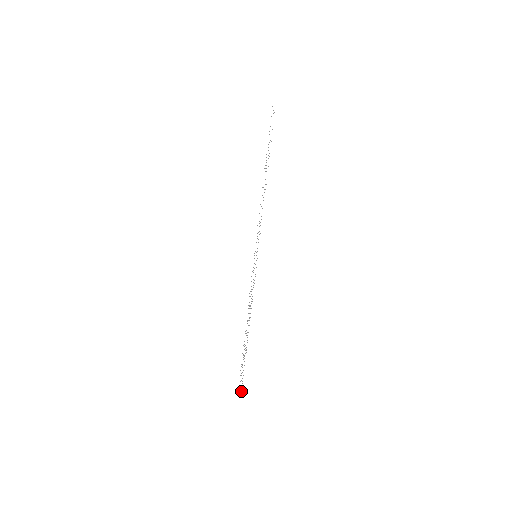
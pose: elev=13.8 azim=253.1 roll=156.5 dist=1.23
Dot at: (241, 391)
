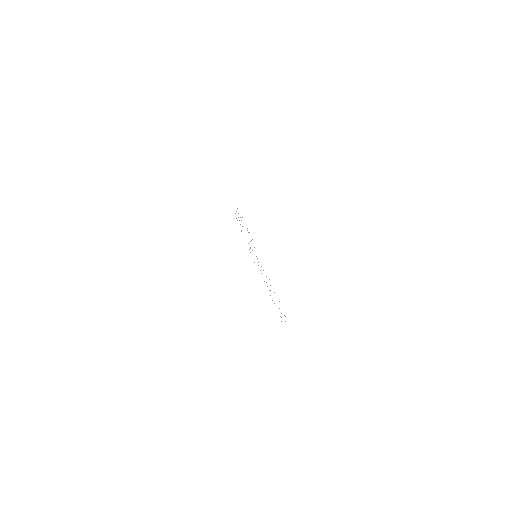
Dot at: occluded
